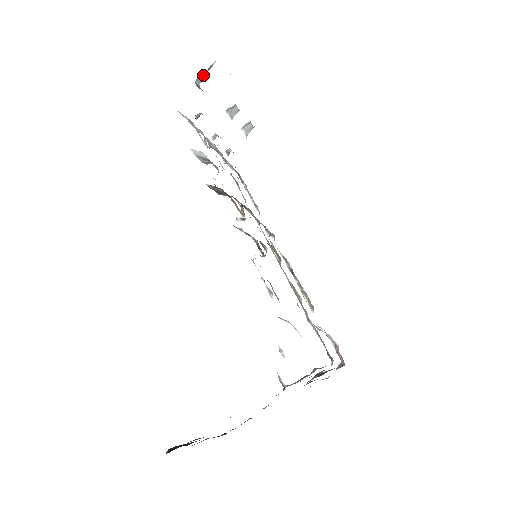
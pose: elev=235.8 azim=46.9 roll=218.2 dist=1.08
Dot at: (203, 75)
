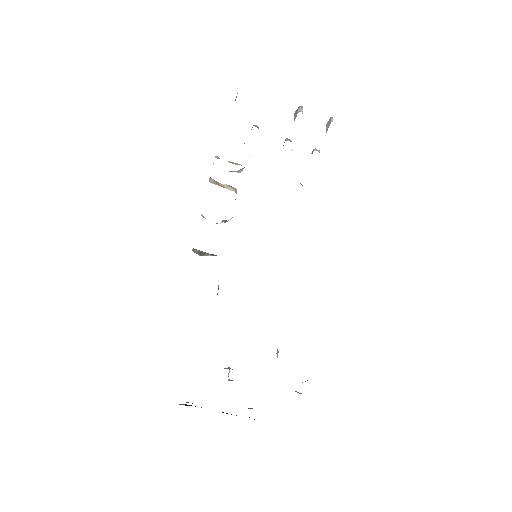
Dot at: occluded
